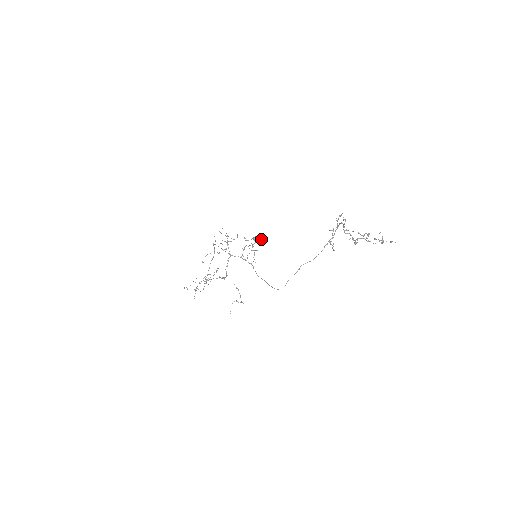
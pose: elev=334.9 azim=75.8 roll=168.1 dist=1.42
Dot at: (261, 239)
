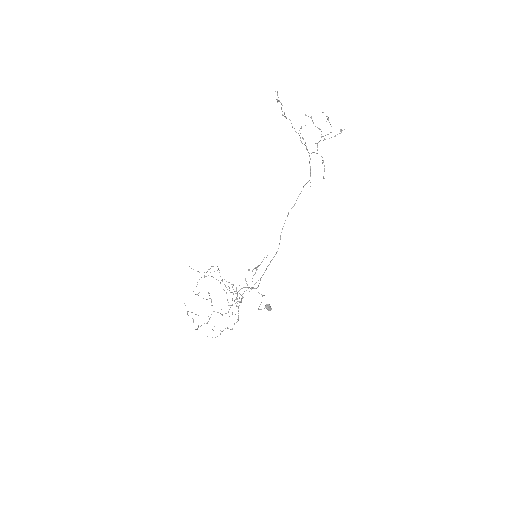
Dot at: occluded
